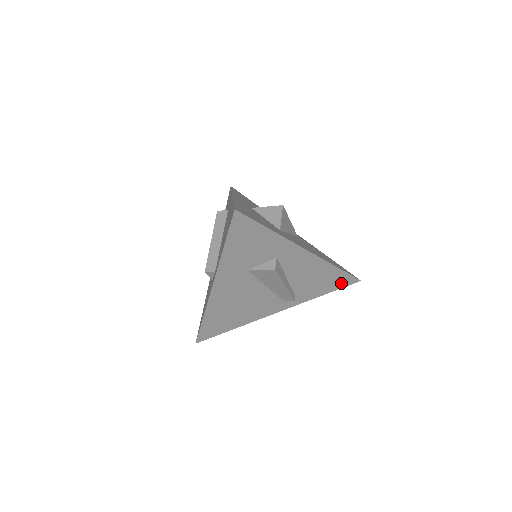
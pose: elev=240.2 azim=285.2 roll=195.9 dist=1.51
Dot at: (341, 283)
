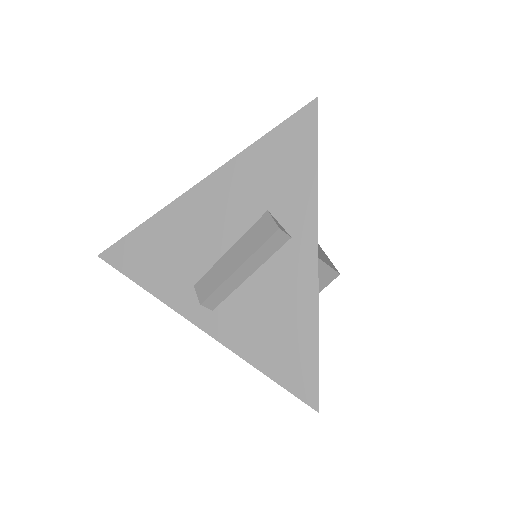
Dot at: occluded
